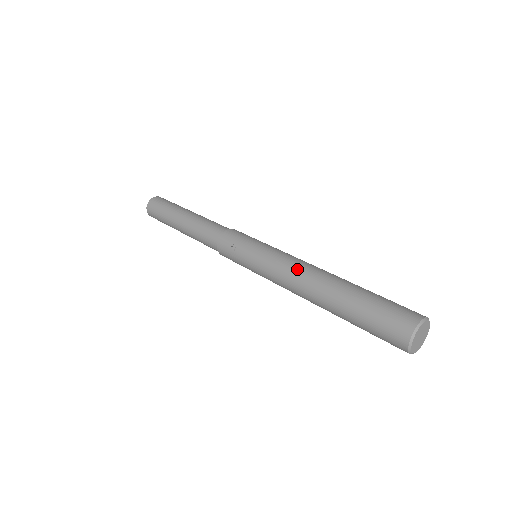
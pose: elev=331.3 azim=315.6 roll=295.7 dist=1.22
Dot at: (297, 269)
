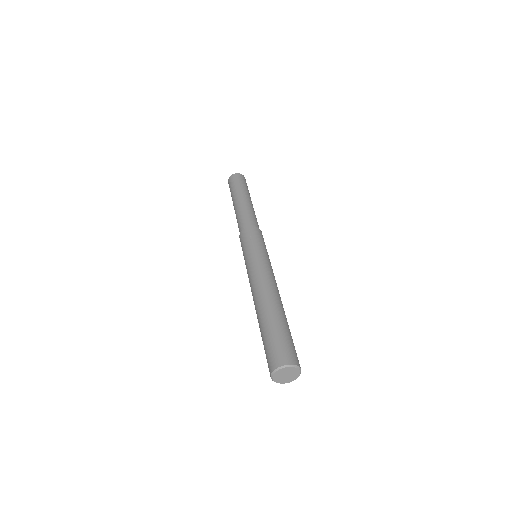
Dot at: (270, 281)
